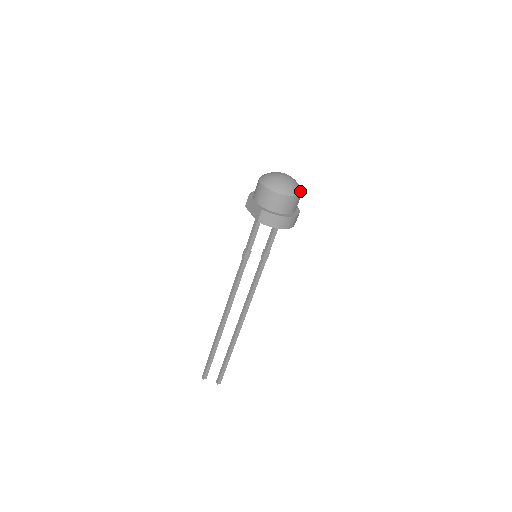
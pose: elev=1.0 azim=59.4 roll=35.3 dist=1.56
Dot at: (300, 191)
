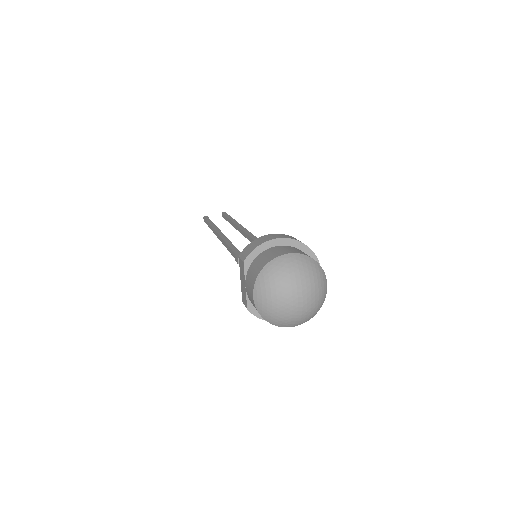
Dot at: (316, 312)
